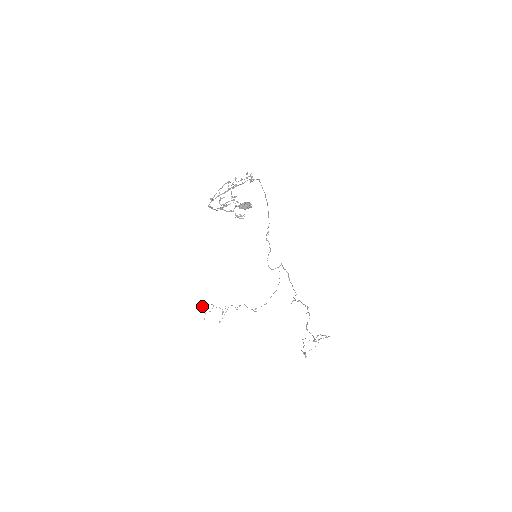
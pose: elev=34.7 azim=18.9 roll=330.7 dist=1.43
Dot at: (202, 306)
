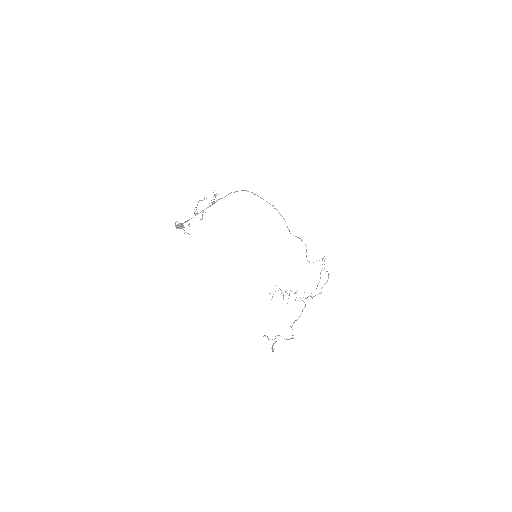
Dot at: occluded
